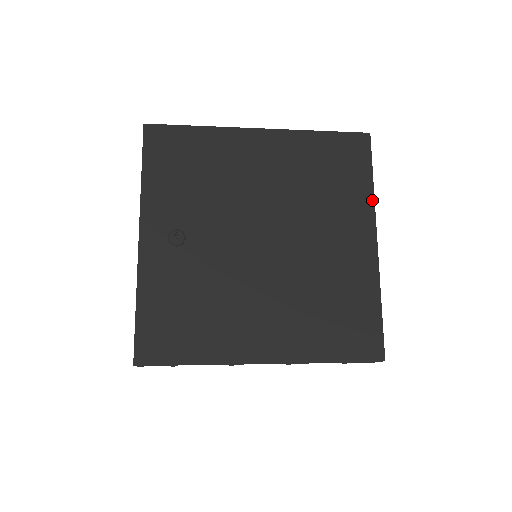
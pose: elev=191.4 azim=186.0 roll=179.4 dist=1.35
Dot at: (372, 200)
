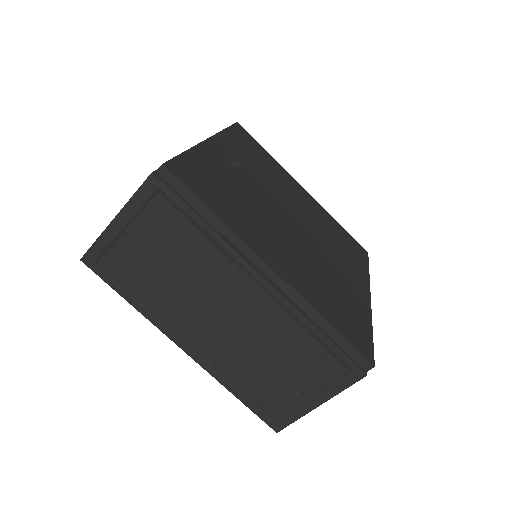
Dot at: (368, 277)
